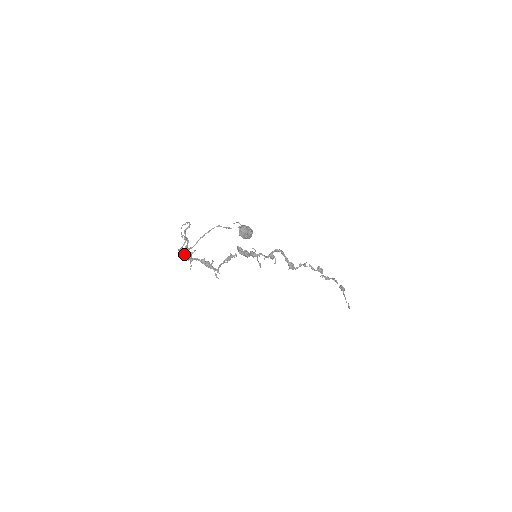
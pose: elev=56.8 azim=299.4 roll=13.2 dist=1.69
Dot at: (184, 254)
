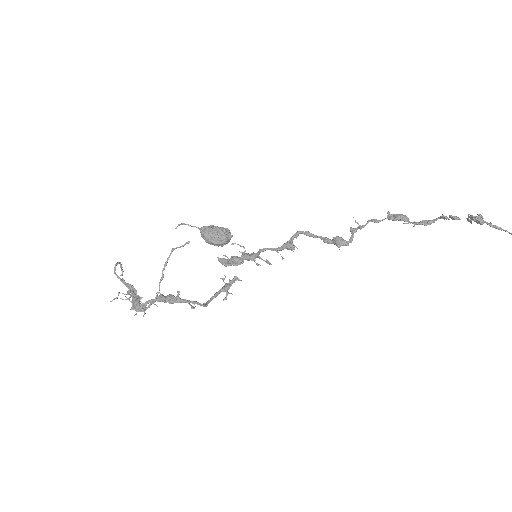
Dot at: (133, 305)
